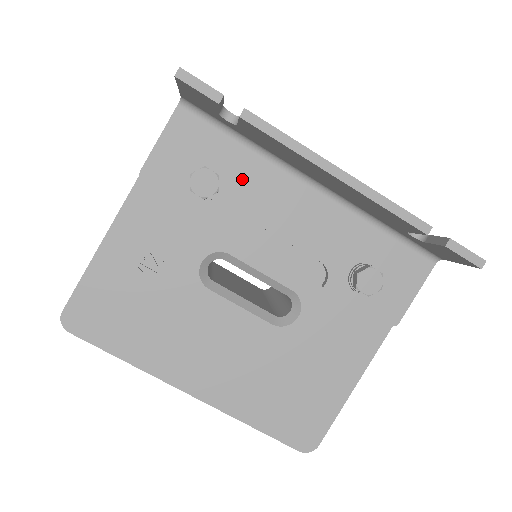
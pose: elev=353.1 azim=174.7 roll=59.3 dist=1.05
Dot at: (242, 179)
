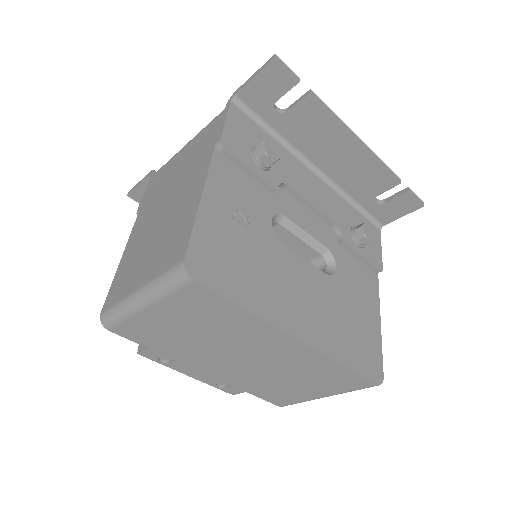
Dot at: (279, 160)
